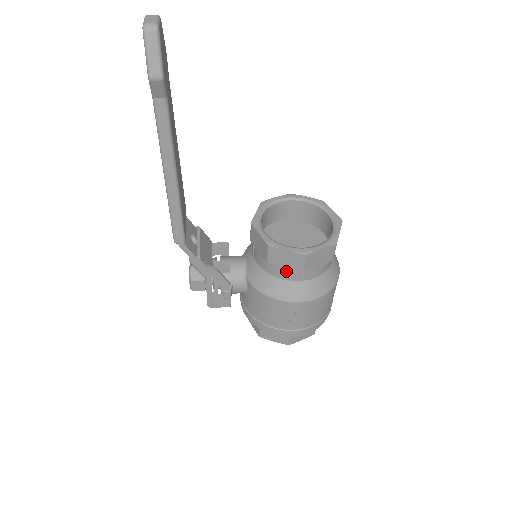
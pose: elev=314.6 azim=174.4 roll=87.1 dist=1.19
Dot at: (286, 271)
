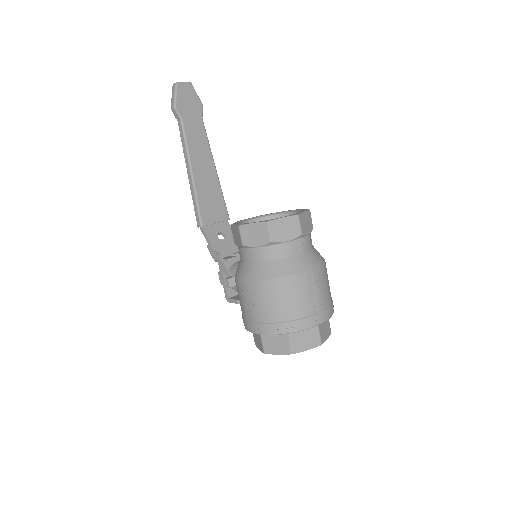
Dot at: (240, 250)
